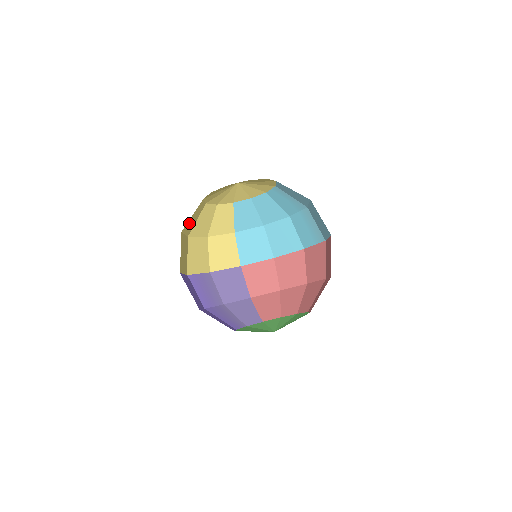
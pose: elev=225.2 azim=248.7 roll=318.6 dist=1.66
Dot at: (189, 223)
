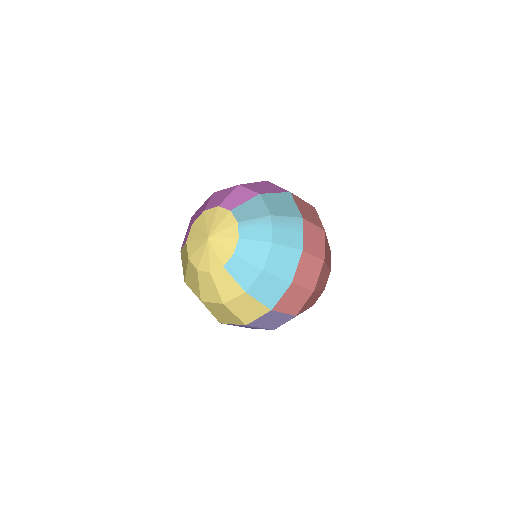
Dot at: (189, 280)
